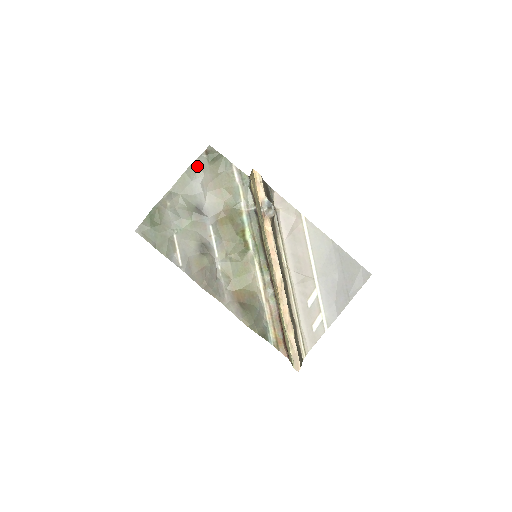
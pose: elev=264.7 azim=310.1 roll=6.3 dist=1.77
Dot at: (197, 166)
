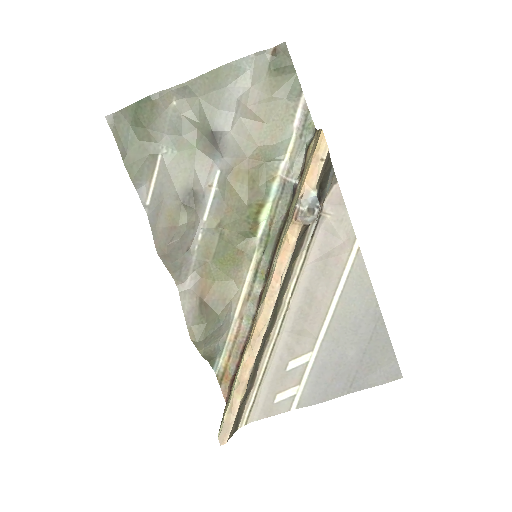
Dot at: (247, 66)
